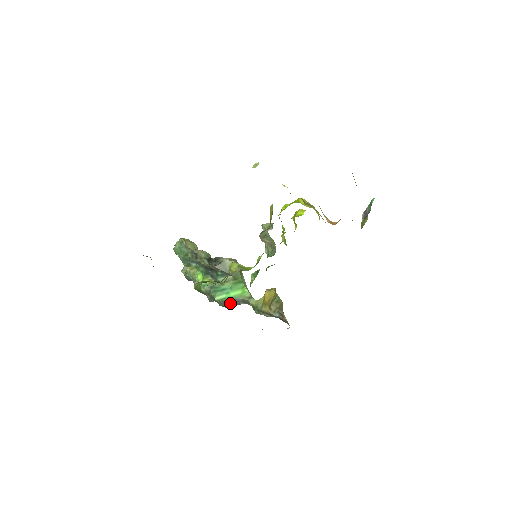
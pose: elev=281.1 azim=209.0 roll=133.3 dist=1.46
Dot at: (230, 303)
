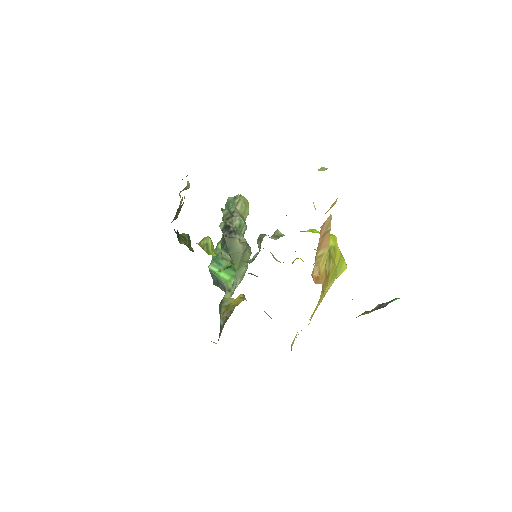
Dot at: (216, 281)
